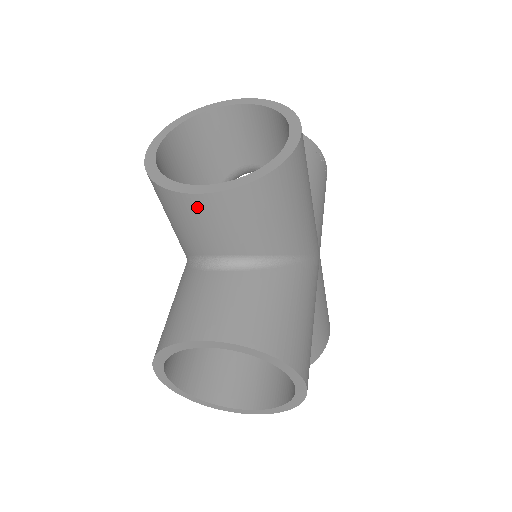
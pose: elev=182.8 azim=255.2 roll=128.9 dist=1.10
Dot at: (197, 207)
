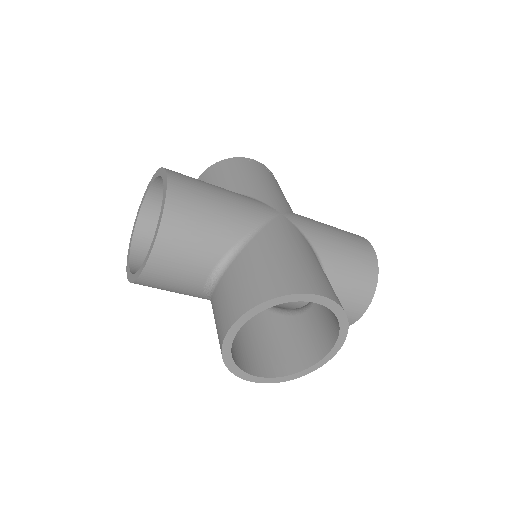
Dot at: (157, 270)
